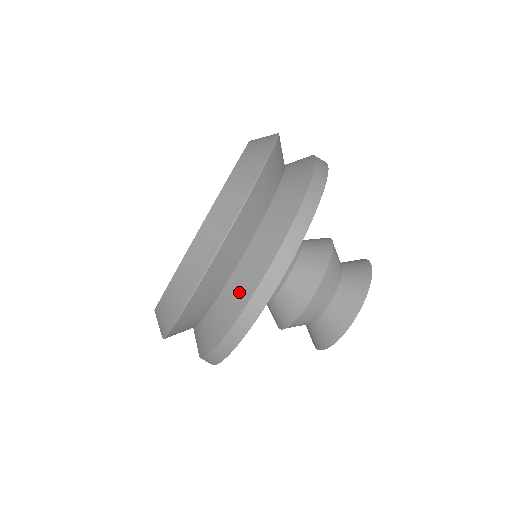
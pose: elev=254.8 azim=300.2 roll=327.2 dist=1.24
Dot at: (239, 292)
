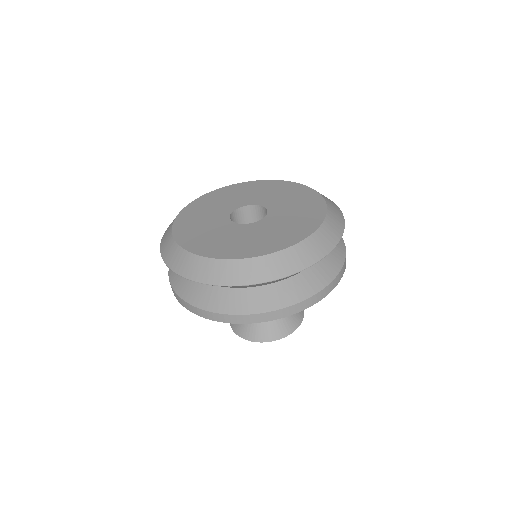
Dot at: (253, 302)
